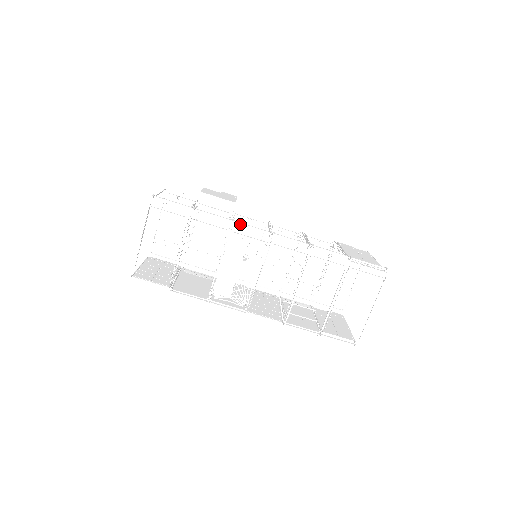
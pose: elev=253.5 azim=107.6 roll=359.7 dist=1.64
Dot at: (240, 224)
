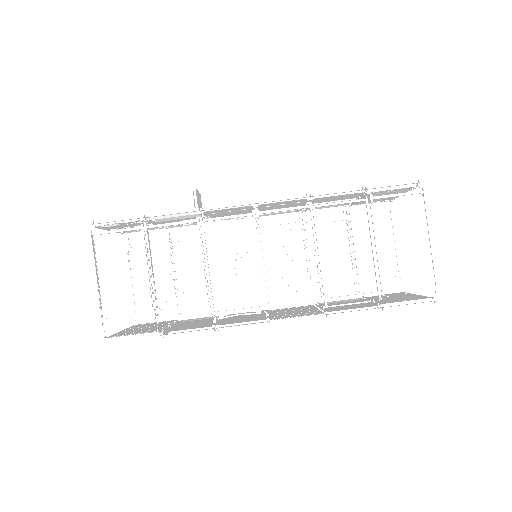
Dot at: (210, 209)
